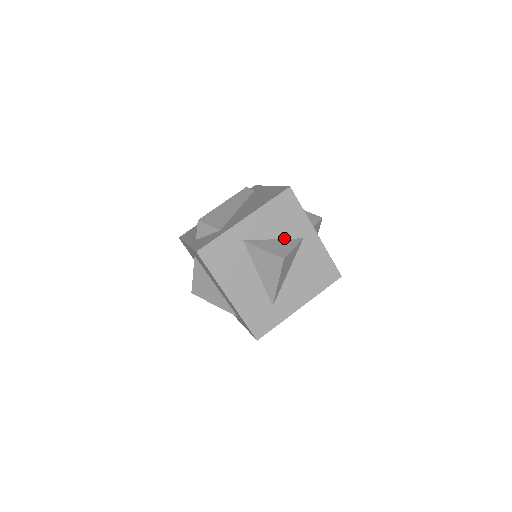
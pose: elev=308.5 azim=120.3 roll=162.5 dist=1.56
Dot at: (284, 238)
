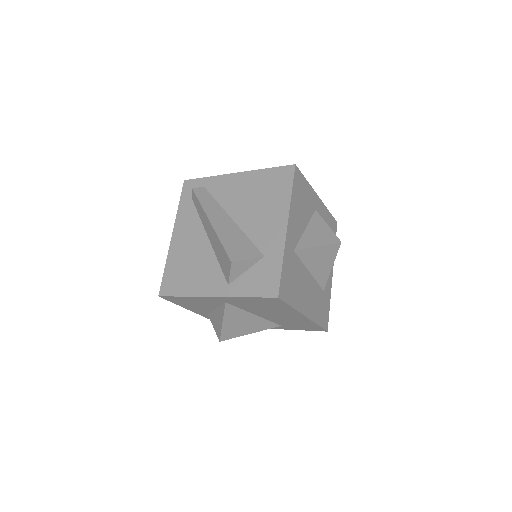
Dot at: (309, 221)
